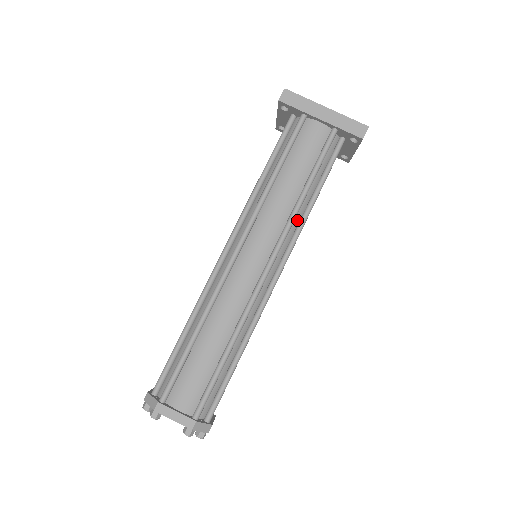
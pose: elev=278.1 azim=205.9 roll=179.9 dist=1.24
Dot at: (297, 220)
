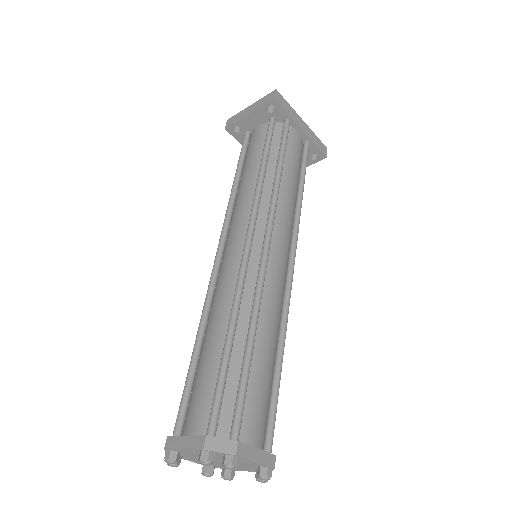
Dot at: occluded
